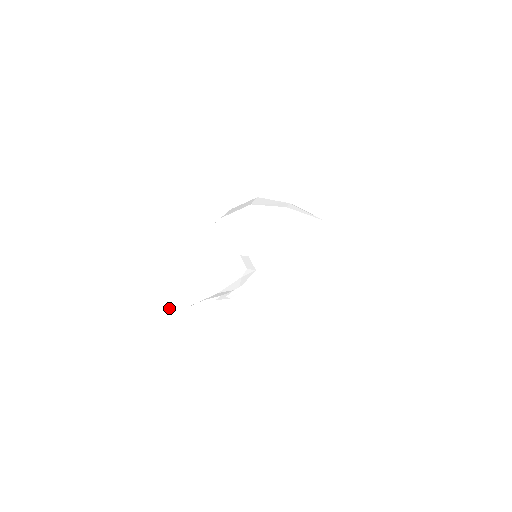
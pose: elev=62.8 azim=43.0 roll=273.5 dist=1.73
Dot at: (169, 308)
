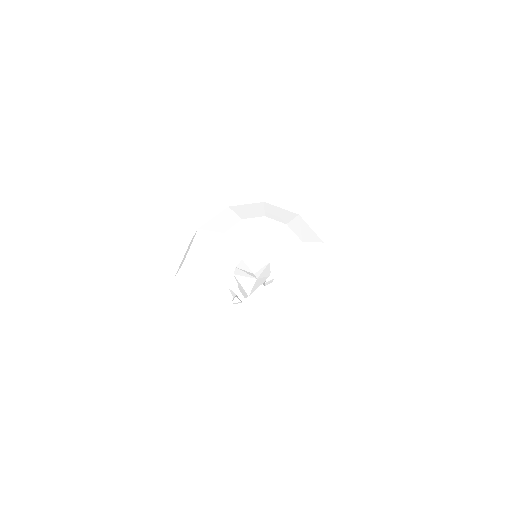
Dot at: (233, 299)
